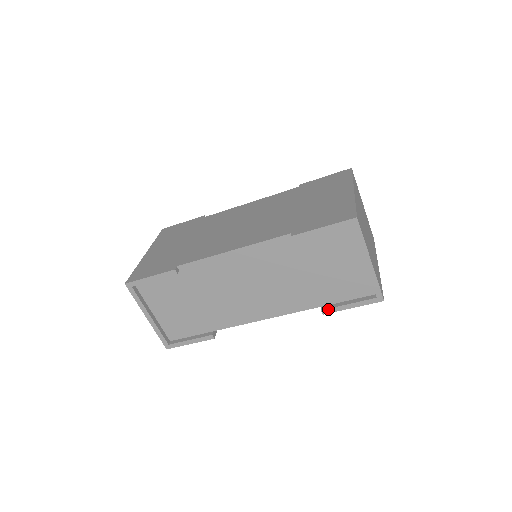
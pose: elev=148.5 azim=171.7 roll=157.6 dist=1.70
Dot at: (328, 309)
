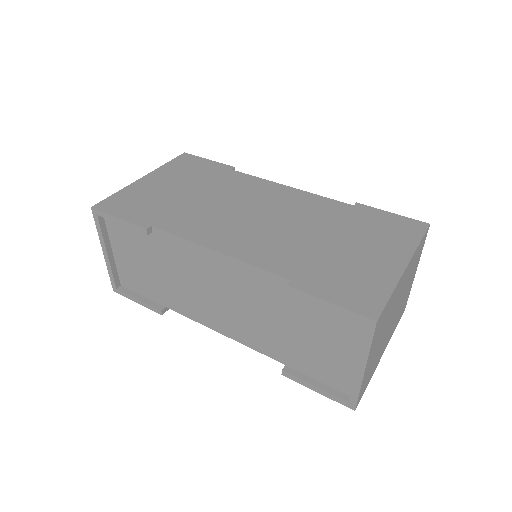
Dot at: (290, 374)
